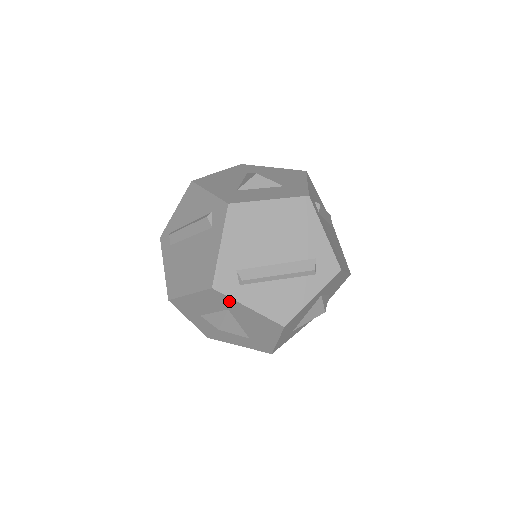
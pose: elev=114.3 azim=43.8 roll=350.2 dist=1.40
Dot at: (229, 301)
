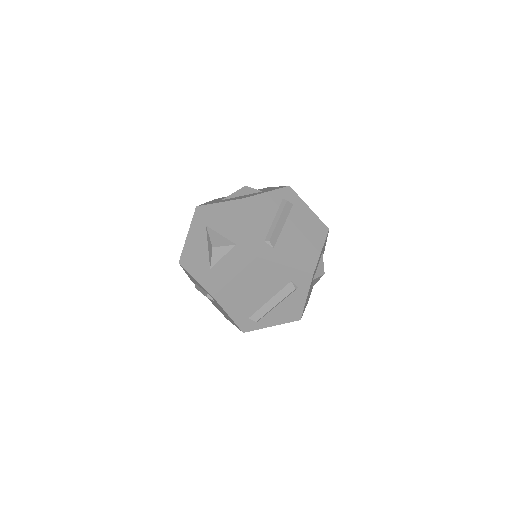
Dot at: occluded
